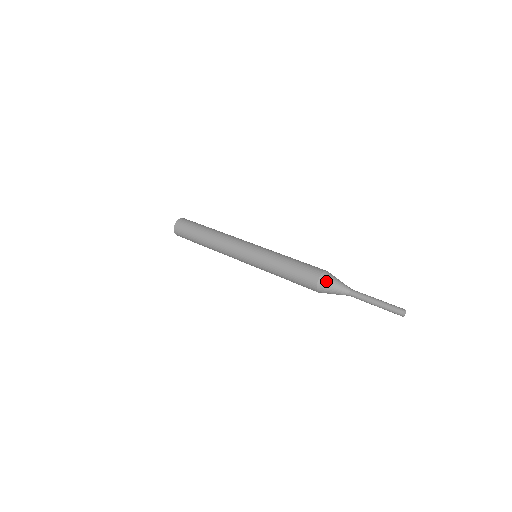
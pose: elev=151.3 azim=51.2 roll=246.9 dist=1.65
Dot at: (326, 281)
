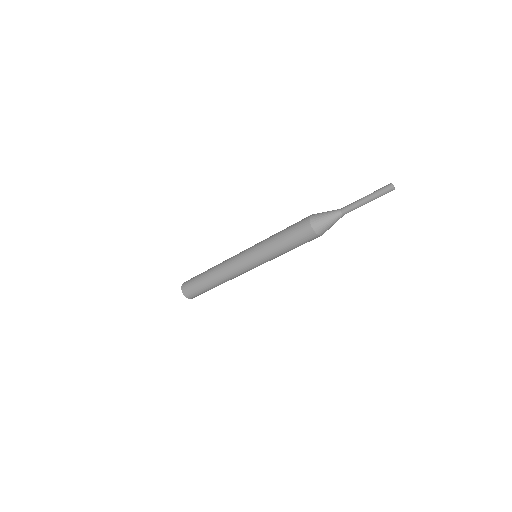
Dot at: (316, 217)
